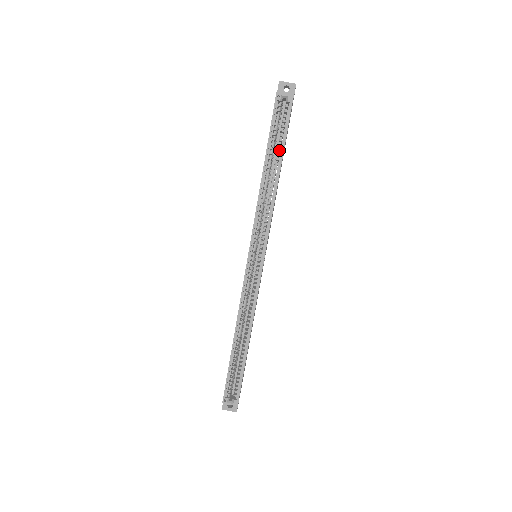
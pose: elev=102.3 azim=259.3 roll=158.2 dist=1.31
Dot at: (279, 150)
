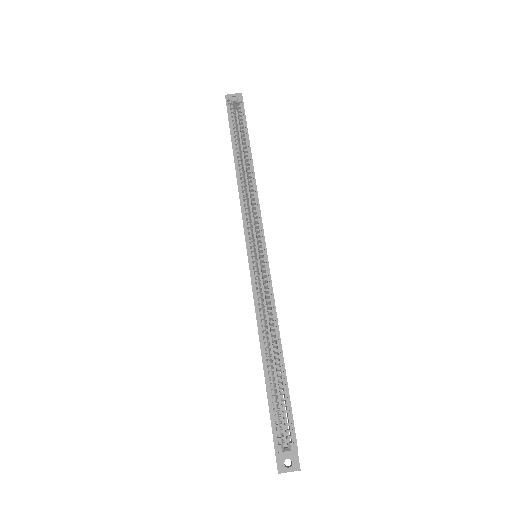
Dot at: (244, 142)
